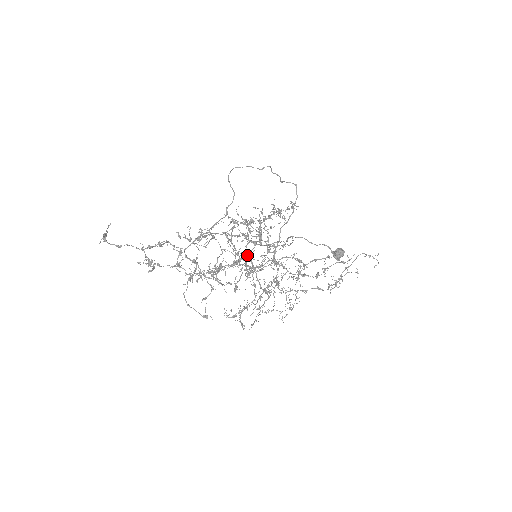
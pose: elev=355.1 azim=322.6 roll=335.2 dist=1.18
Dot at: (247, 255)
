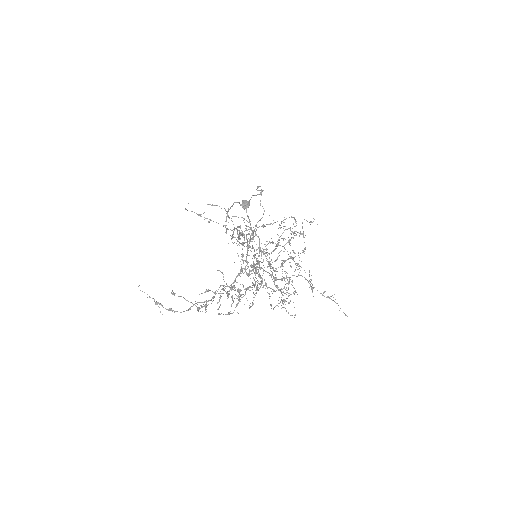
Dot at: occluded
